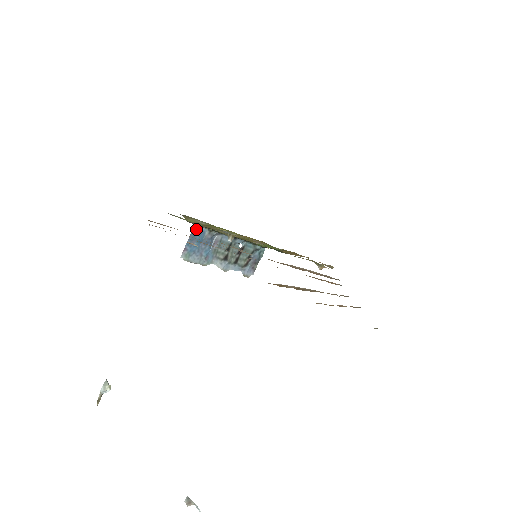
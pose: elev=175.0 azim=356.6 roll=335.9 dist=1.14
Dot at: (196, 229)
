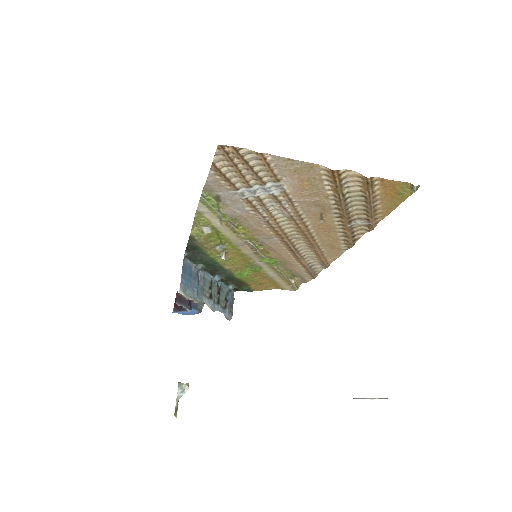
Dot at: (185, 262)
